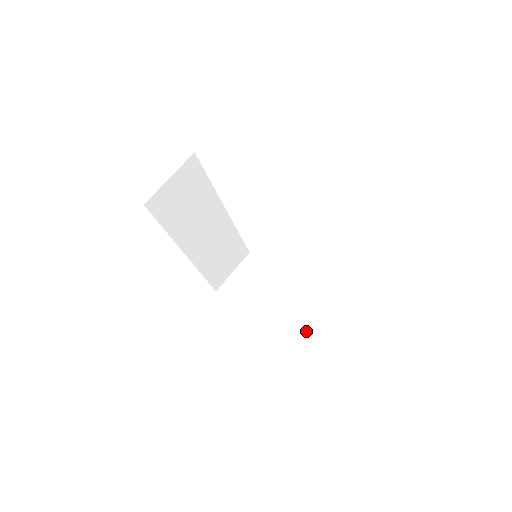
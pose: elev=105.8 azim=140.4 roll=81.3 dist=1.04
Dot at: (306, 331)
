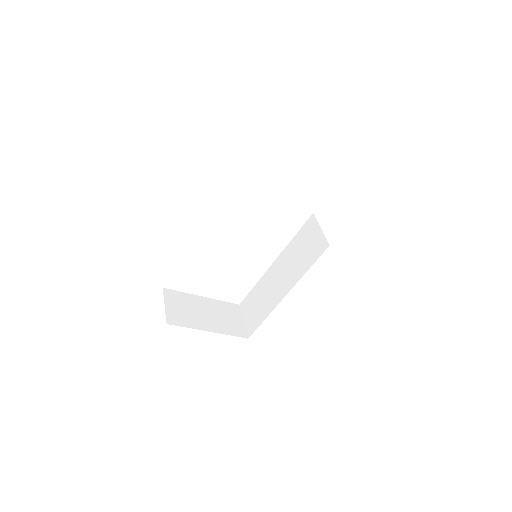
Dot at: (241, 323)
